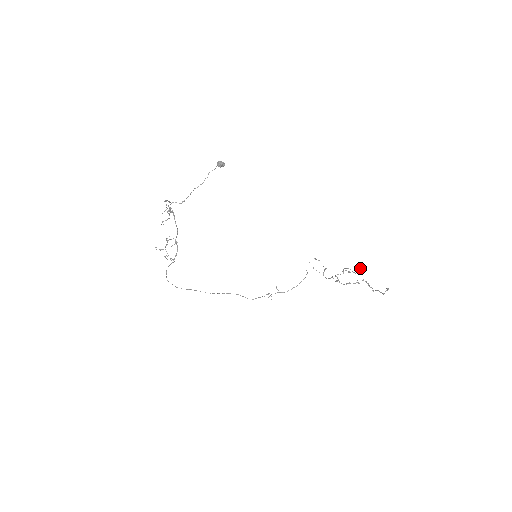
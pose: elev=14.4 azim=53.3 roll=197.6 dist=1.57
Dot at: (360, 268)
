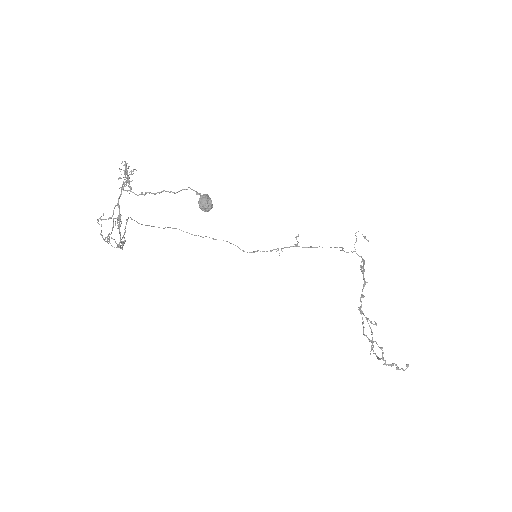
Dot at: (377, 358)
